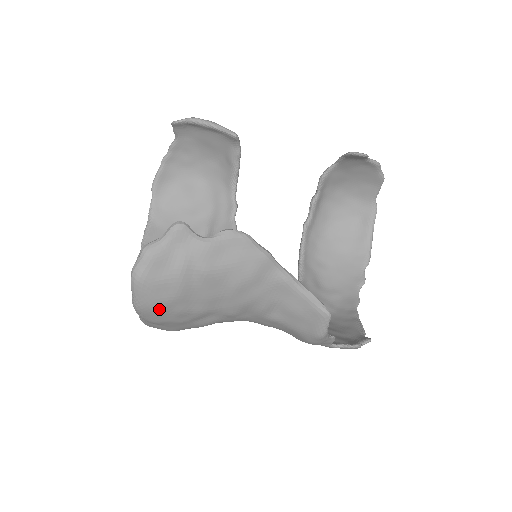
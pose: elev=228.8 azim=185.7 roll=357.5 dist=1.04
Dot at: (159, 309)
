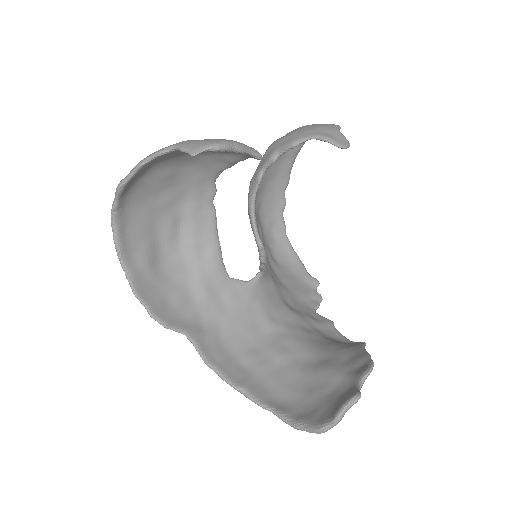
Dot at: occluded
